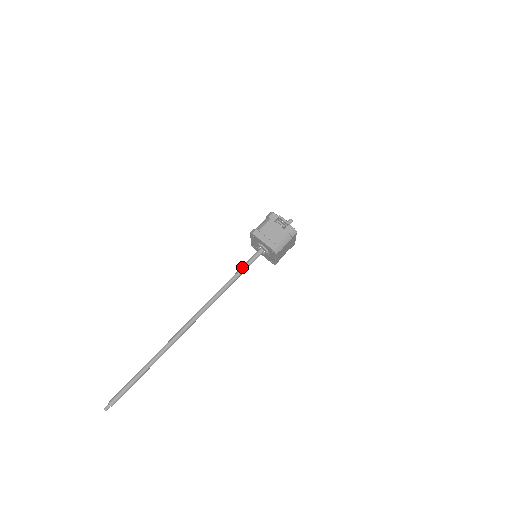
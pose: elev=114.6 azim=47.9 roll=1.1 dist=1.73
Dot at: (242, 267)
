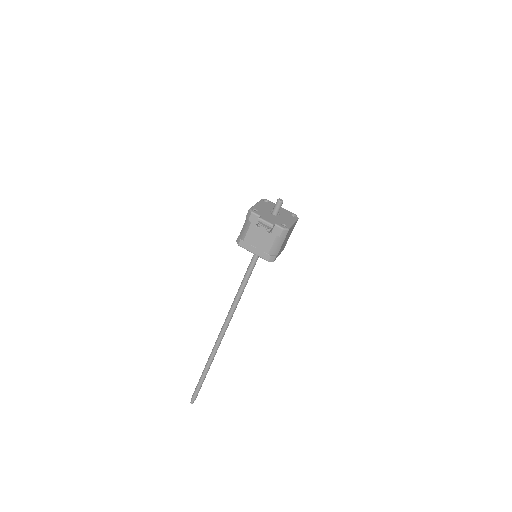
Dot at: (246, 273)
